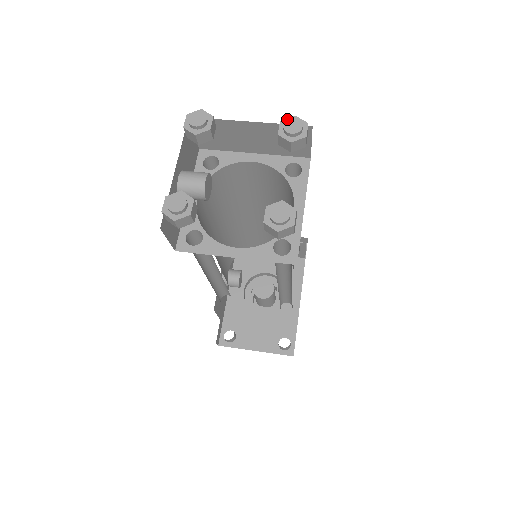
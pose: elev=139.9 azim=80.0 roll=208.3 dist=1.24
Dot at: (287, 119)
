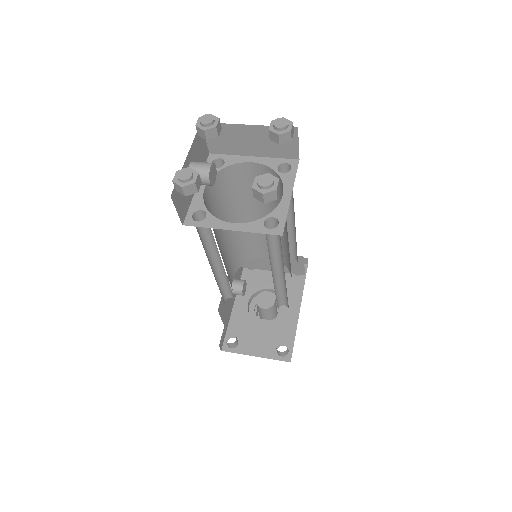
Dot at: (277, 119)
